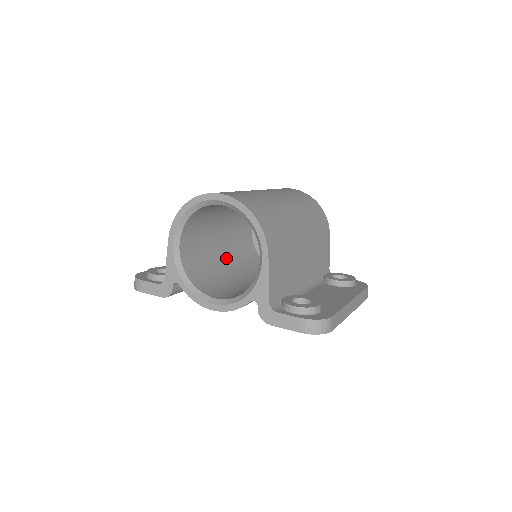
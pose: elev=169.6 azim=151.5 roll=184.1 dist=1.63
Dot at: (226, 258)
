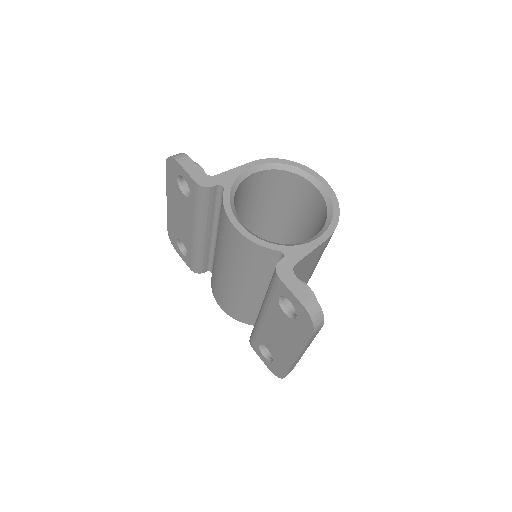
Dot at: occluded
